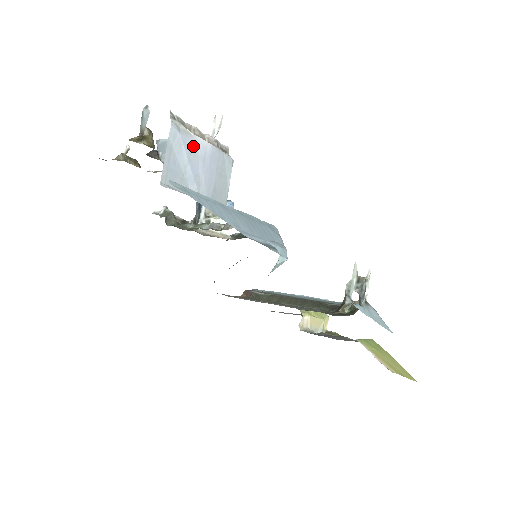
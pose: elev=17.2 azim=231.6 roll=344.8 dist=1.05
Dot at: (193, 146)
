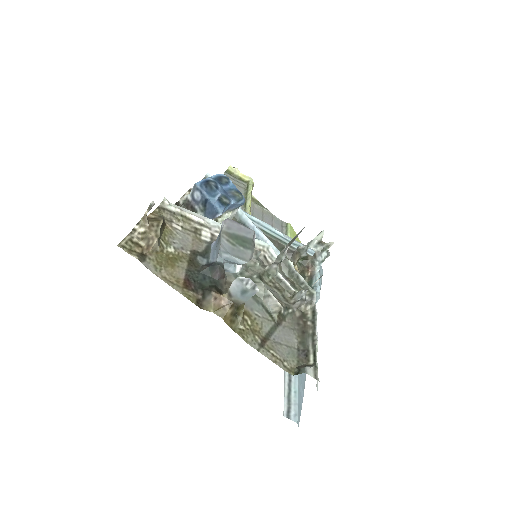
Dot at: occluded
